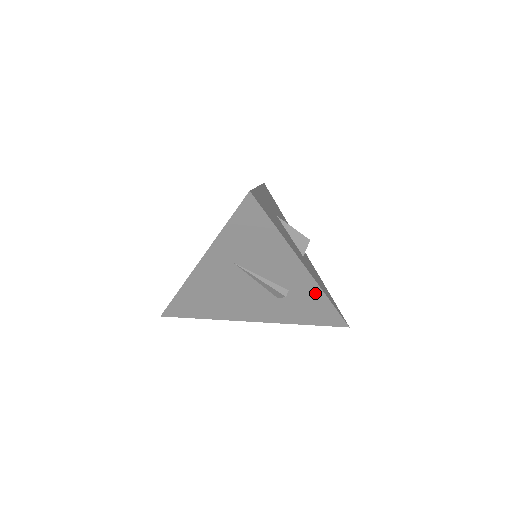
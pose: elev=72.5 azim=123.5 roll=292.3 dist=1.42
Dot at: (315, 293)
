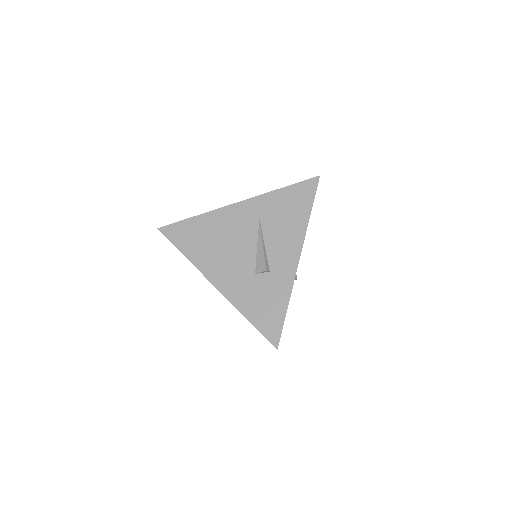
Dot at: (285, 288)
